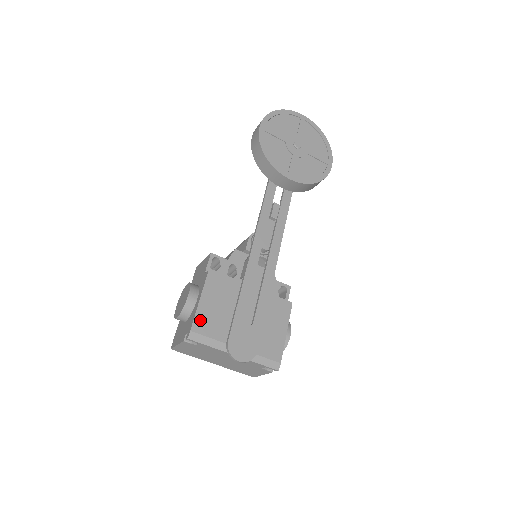
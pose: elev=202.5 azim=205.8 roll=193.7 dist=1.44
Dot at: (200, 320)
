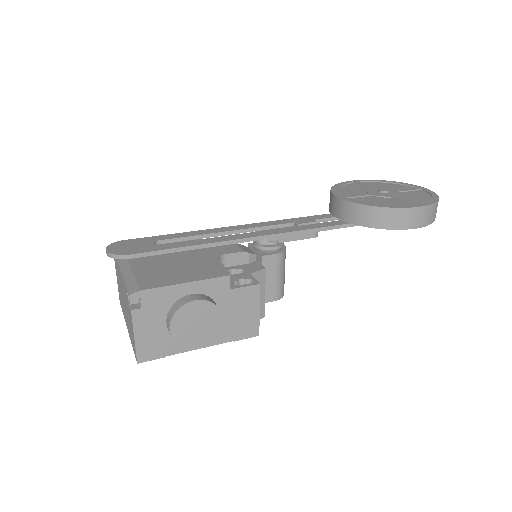
Dot at: occluded
